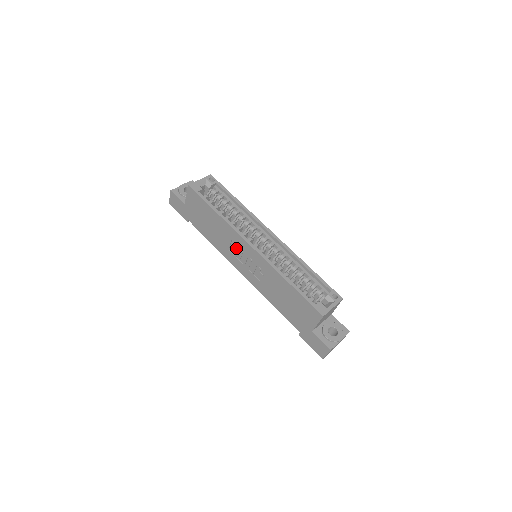
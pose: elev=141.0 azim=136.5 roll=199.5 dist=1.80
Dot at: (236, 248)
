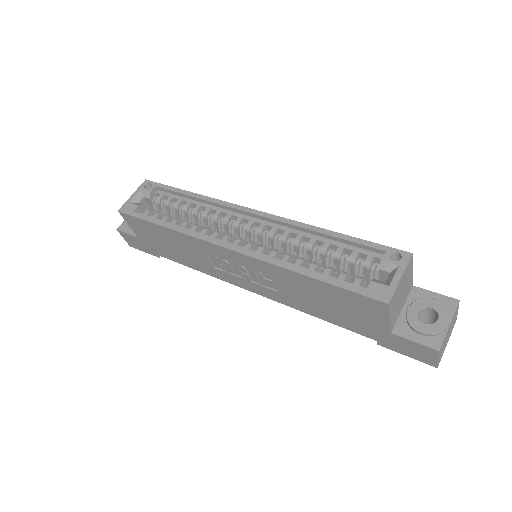
Dot at: (218, 261)
